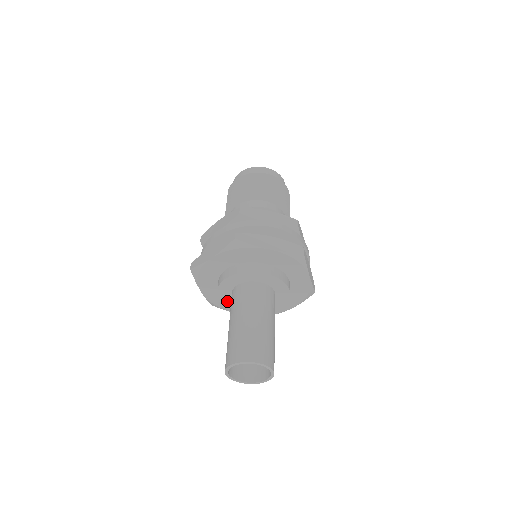
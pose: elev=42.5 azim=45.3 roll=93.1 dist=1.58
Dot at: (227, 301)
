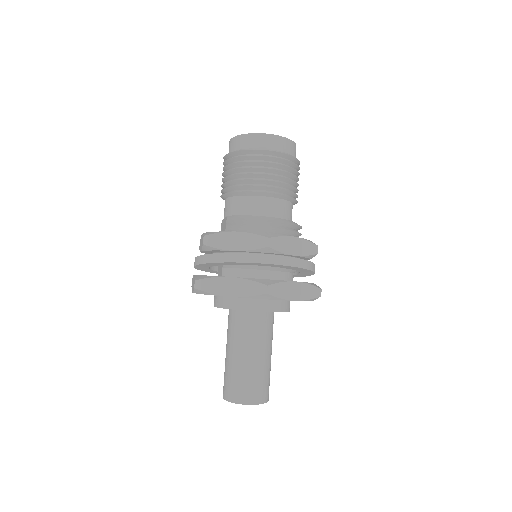
Dot at: occluded
